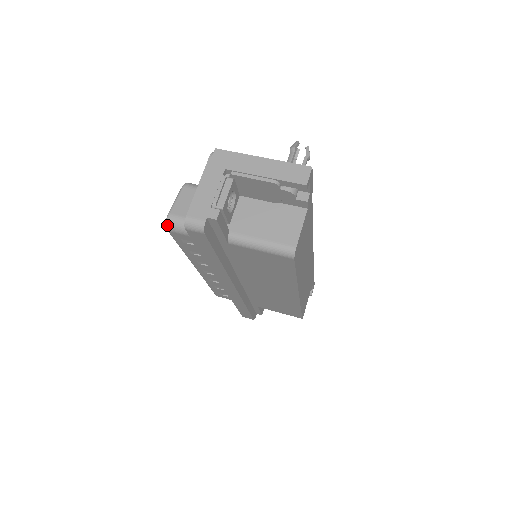
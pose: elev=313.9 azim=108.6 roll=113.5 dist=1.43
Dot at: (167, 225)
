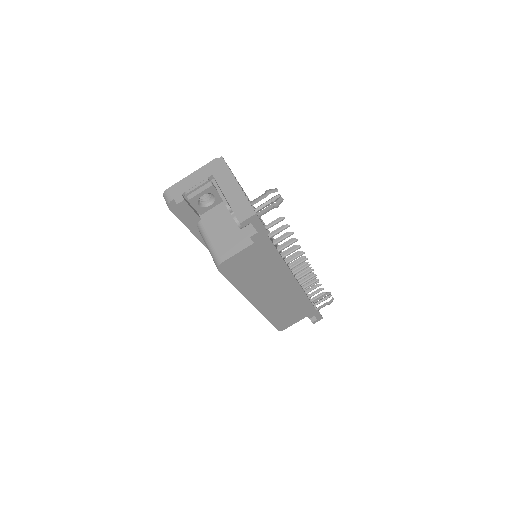
Dot at: occluded
